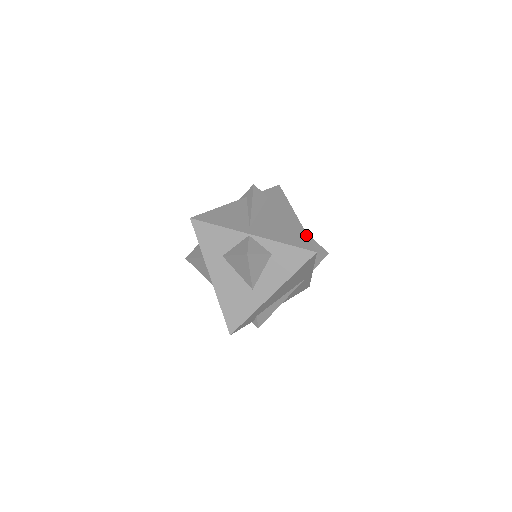
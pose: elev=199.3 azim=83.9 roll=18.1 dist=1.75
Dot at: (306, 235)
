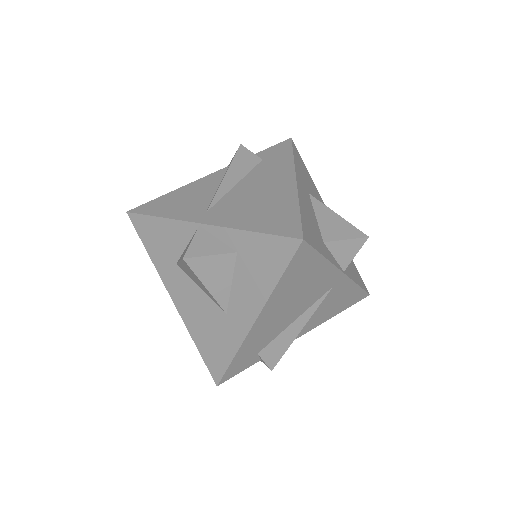
Dot at: (297, 210)
